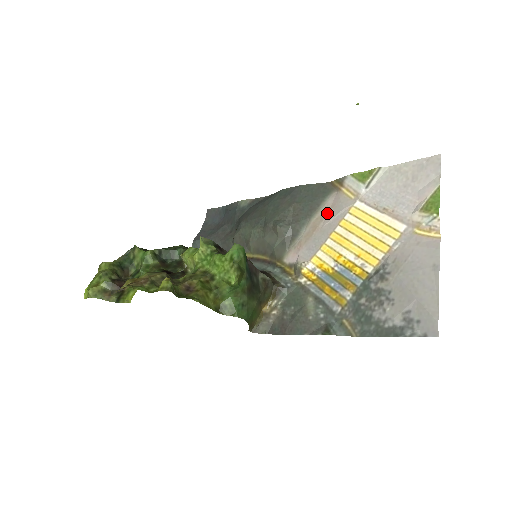
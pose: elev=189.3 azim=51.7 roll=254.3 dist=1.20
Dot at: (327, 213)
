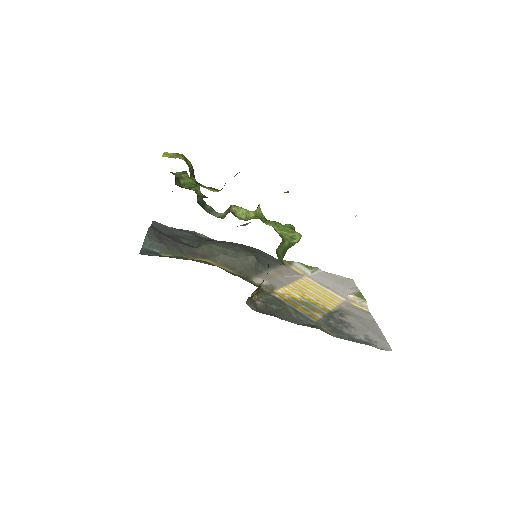
Dot at: (284, 272)
